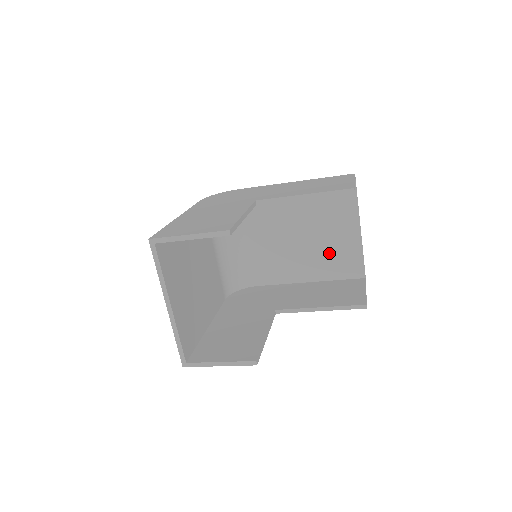
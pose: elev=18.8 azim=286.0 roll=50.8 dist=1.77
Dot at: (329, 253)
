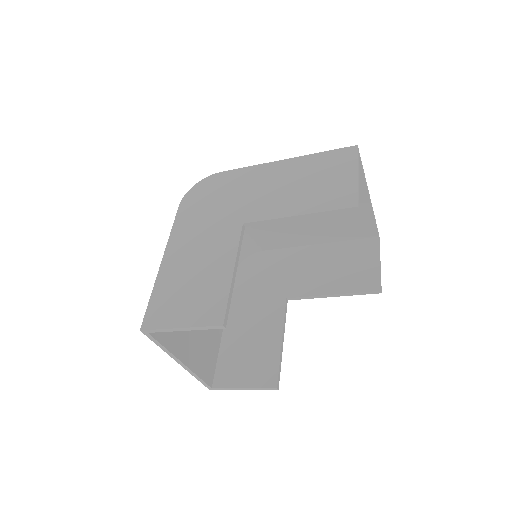
Dot at: (336, 220)
